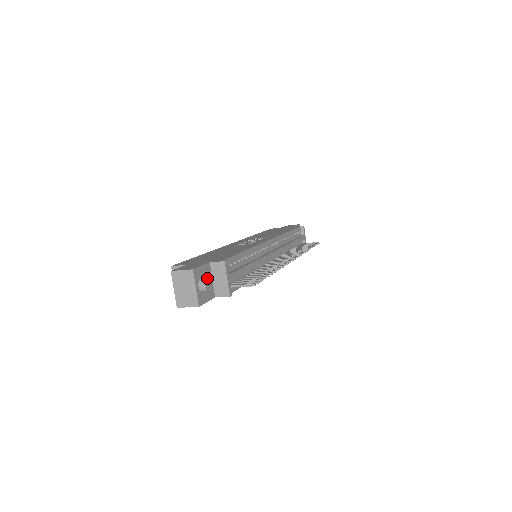
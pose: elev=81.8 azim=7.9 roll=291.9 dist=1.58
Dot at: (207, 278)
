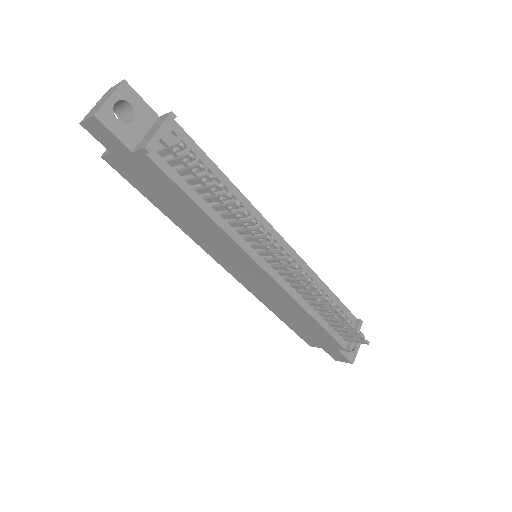
Dot at: (139, 120)
